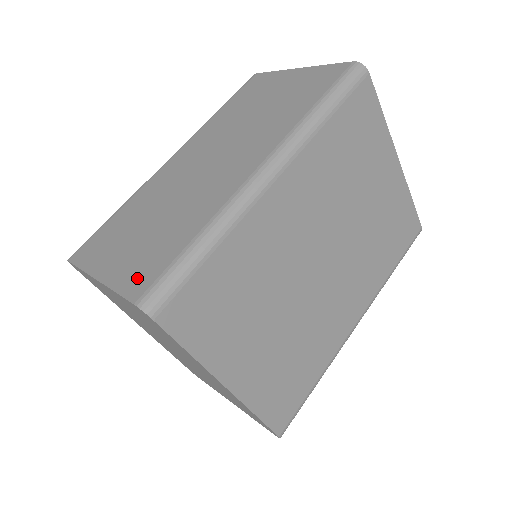
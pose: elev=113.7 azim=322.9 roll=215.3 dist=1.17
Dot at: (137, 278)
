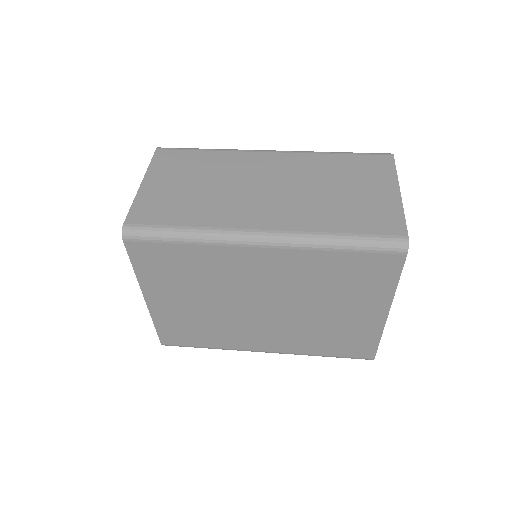
Dot at: (145, 211)
